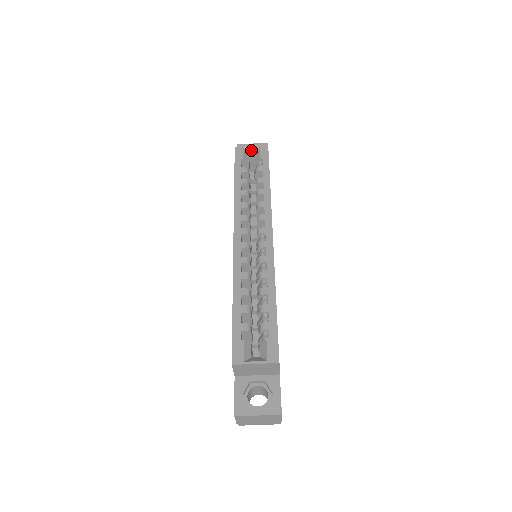
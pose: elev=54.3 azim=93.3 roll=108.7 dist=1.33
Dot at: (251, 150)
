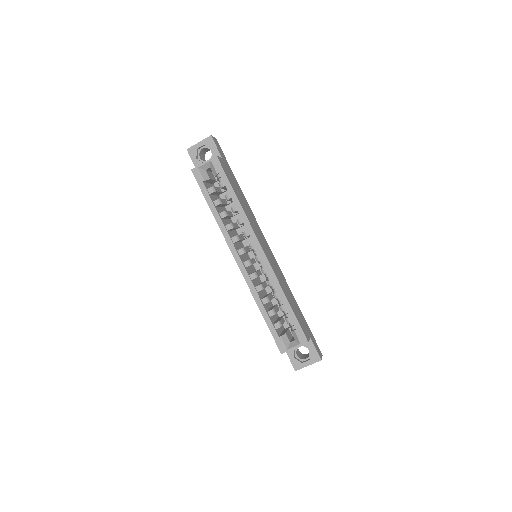
Dot at: (205, 166)
